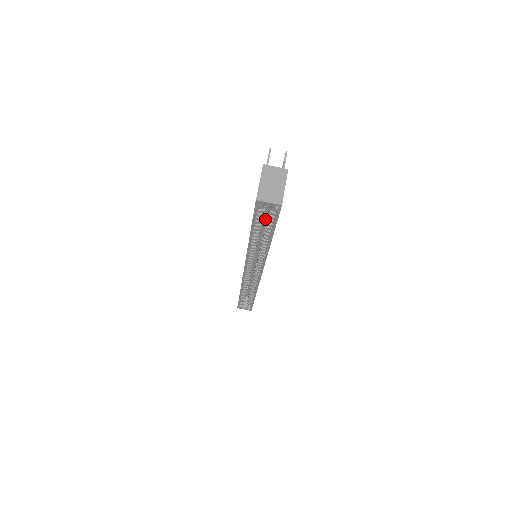
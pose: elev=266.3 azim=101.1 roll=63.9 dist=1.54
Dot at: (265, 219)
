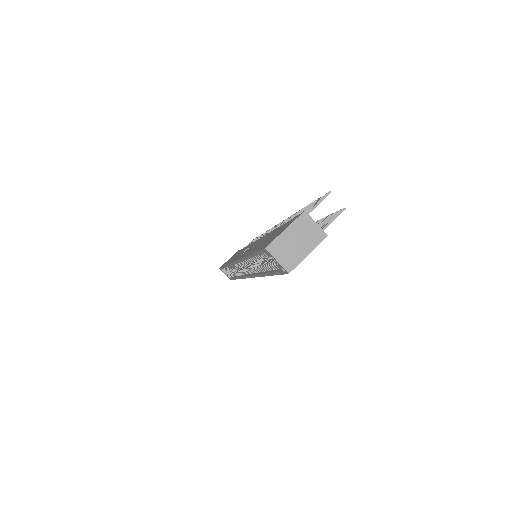
Dot at: occluded
